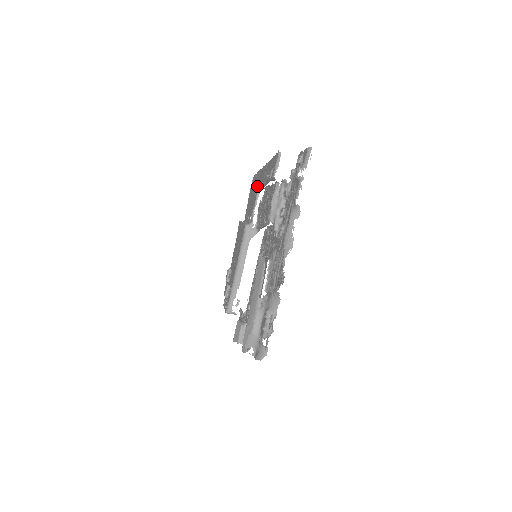
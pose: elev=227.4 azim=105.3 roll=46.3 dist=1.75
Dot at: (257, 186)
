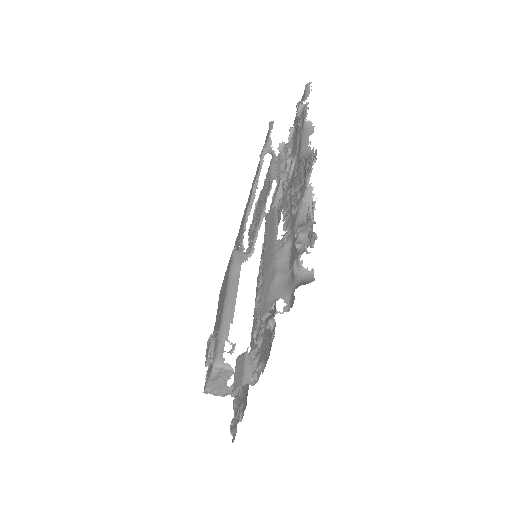
Dot at: occluded
